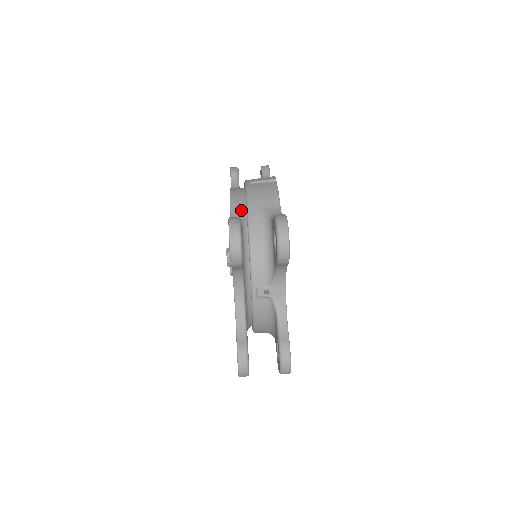
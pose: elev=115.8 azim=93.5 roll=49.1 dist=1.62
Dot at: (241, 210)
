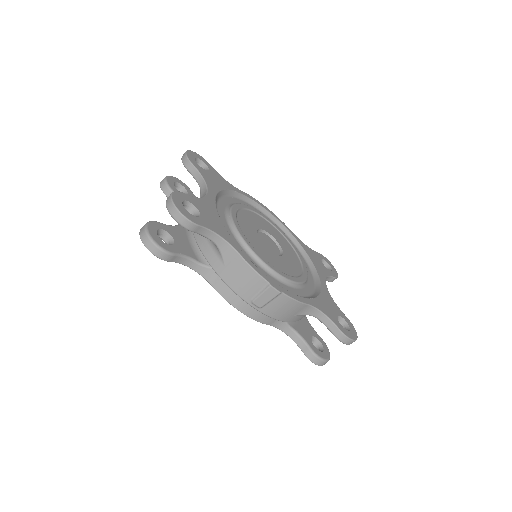
Dot at: occluded
